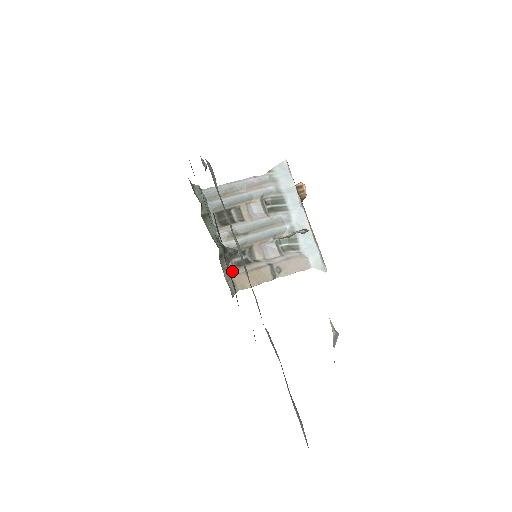
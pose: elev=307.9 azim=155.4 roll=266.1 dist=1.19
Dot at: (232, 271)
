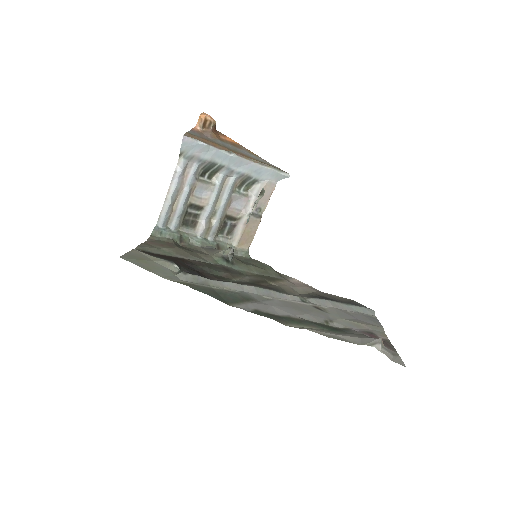
Dot at: (232, 243)
